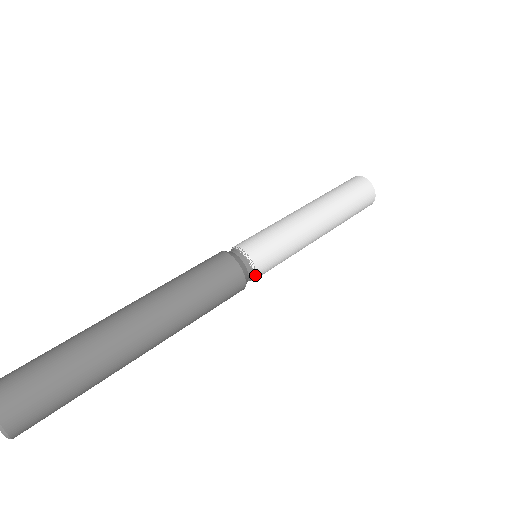
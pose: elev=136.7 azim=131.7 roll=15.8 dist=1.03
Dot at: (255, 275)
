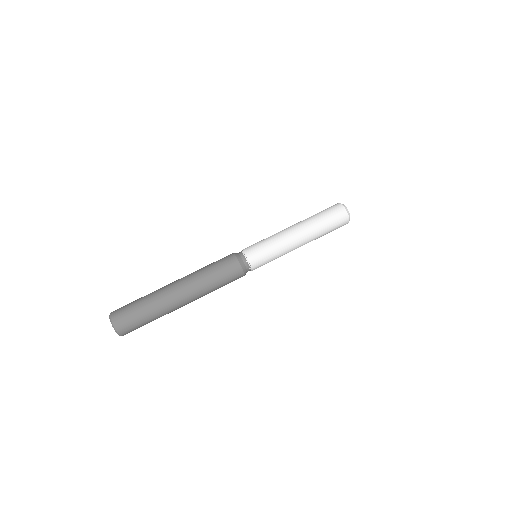
Dot at: (250, 266)
